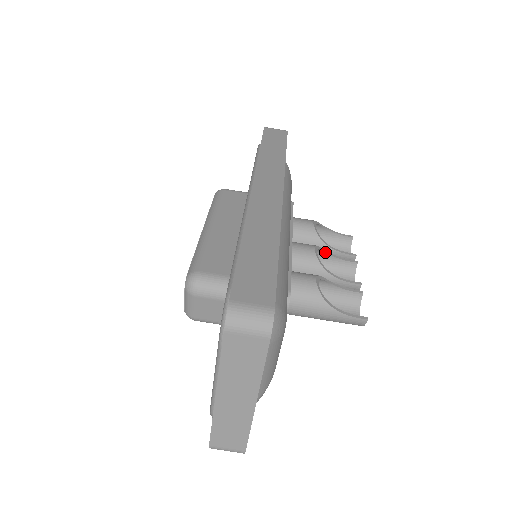
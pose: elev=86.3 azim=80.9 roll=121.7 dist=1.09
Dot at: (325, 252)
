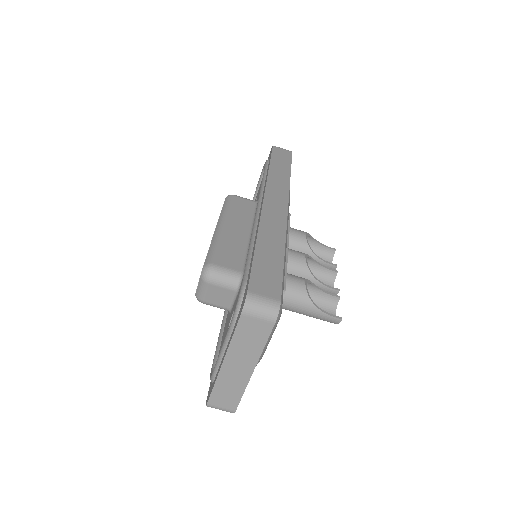
Dot at: (313, 260)
